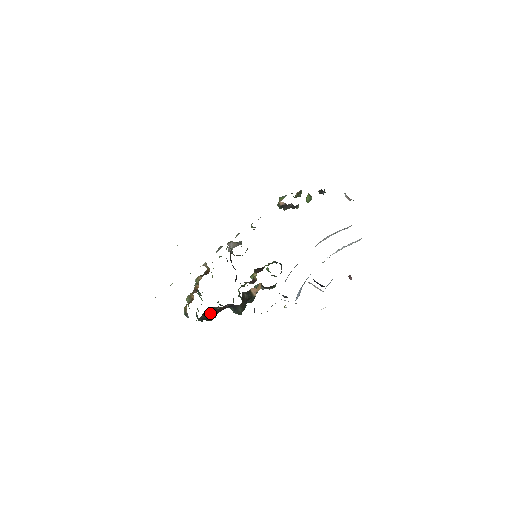
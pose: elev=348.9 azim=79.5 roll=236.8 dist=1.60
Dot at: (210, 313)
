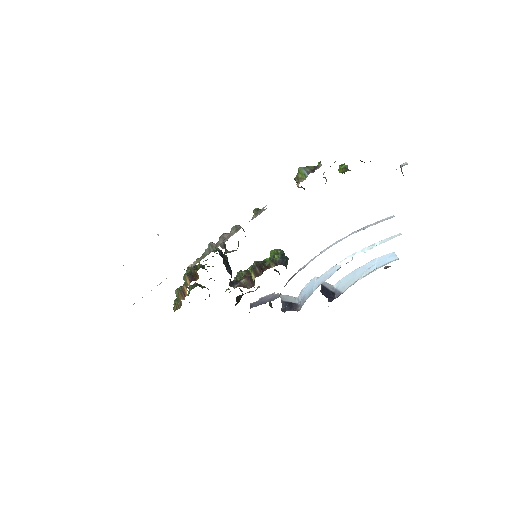
Dot at: occluded
